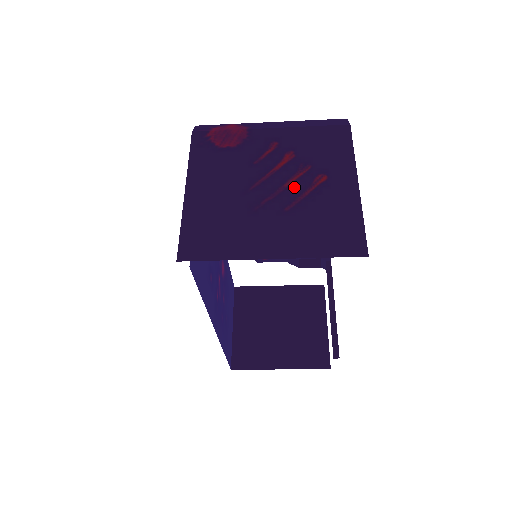
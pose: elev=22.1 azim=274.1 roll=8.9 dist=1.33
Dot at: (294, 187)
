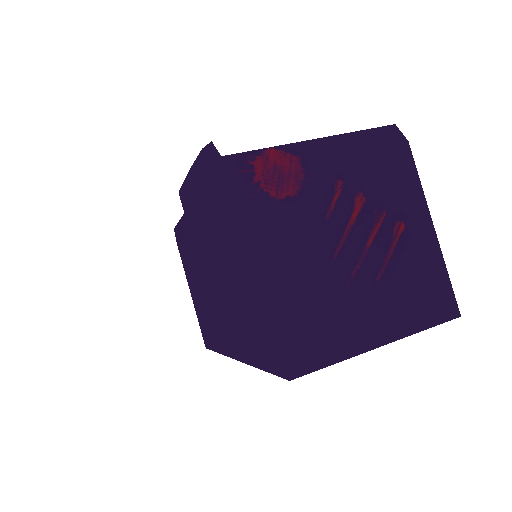
Dot at: (377, 246)
